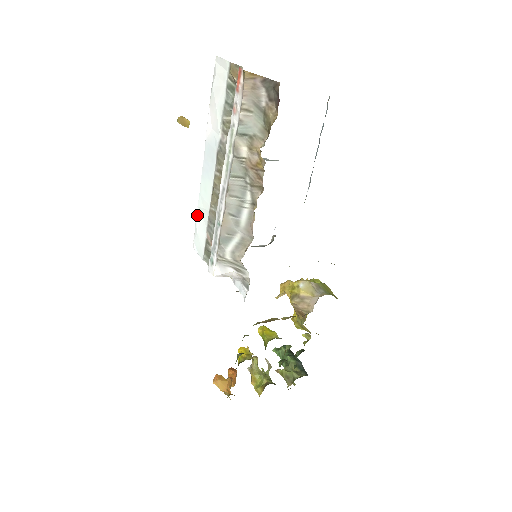
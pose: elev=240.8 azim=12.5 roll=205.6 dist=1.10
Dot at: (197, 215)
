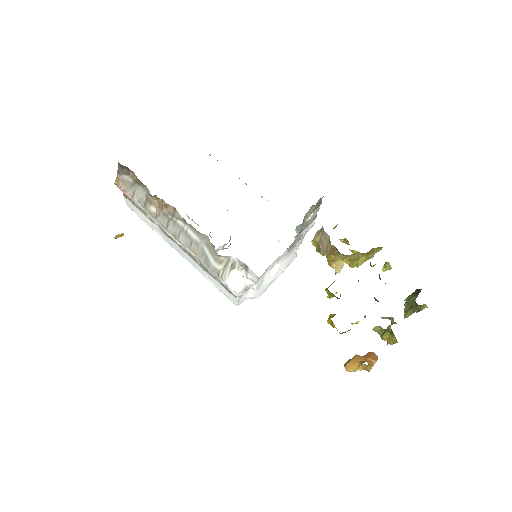
Dot at: occluded
